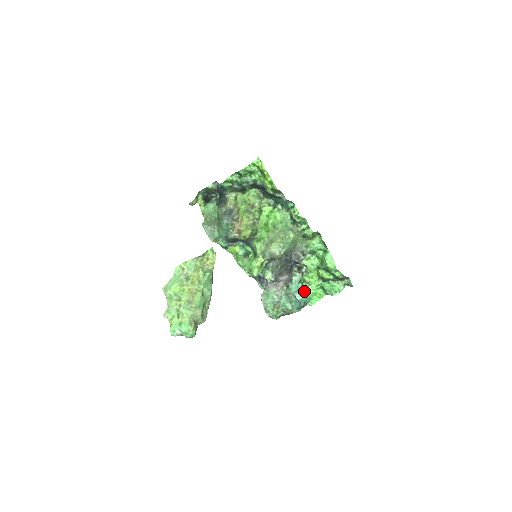
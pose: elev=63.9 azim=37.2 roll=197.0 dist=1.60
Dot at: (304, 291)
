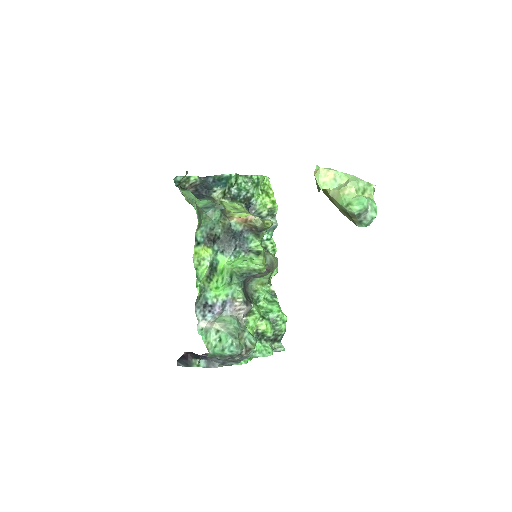
Dot at: occluded
